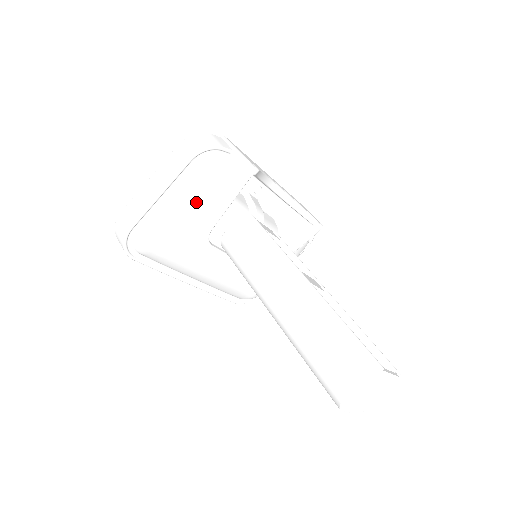
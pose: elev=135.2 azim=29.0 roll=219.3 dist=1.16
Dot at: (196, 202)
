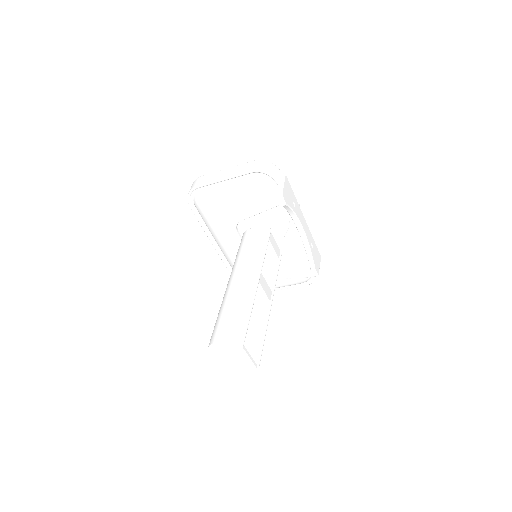
Dot at: (239, 197)
